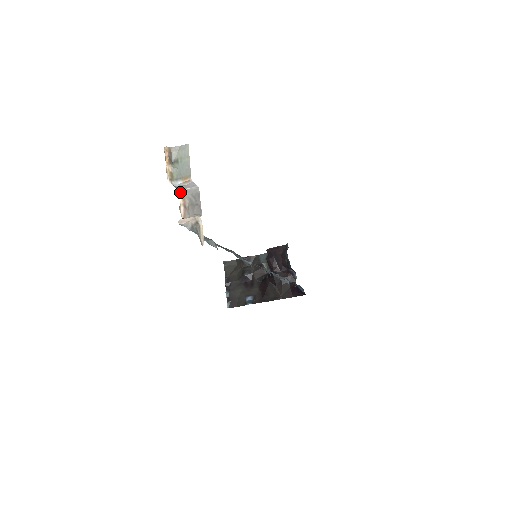
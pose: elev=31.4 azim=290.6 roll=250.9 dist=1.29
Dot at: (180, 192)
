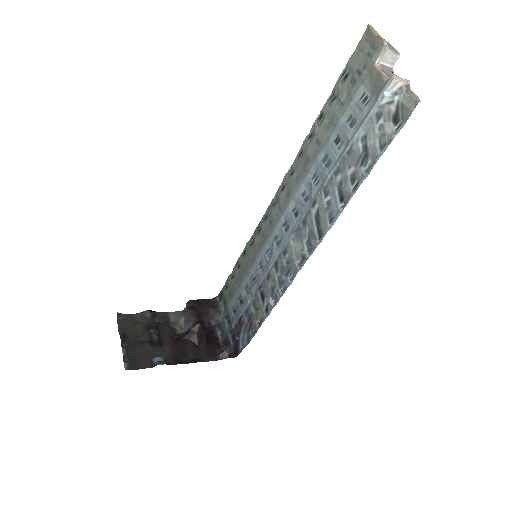
Dot at: (378, 63)
